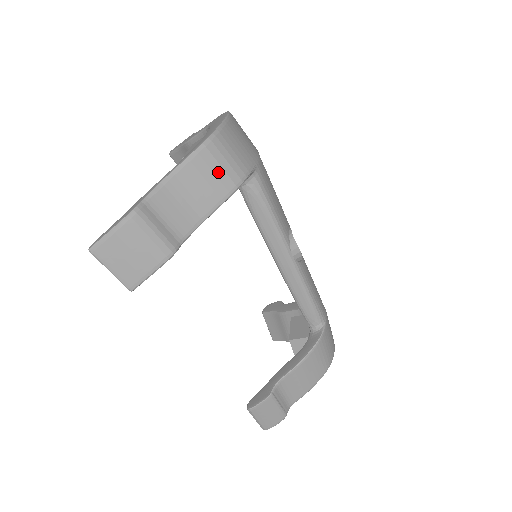
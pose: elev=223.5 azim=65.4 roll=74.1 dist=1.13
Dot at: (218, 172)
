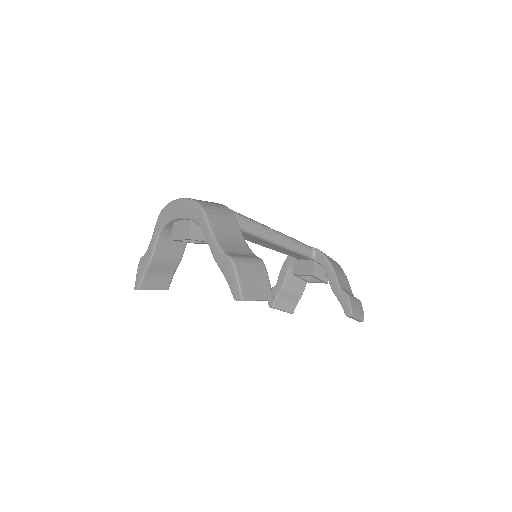
Dot at: (221, 214)
